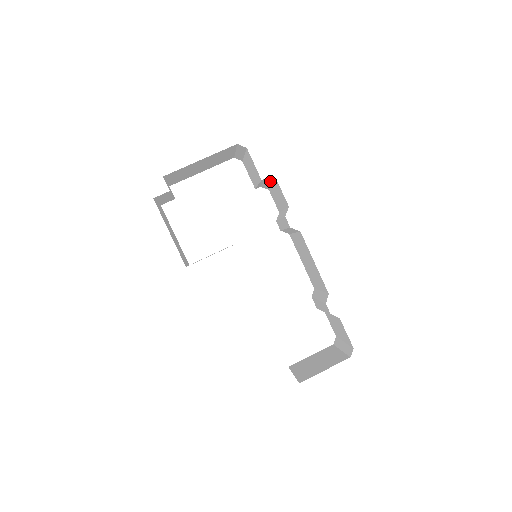
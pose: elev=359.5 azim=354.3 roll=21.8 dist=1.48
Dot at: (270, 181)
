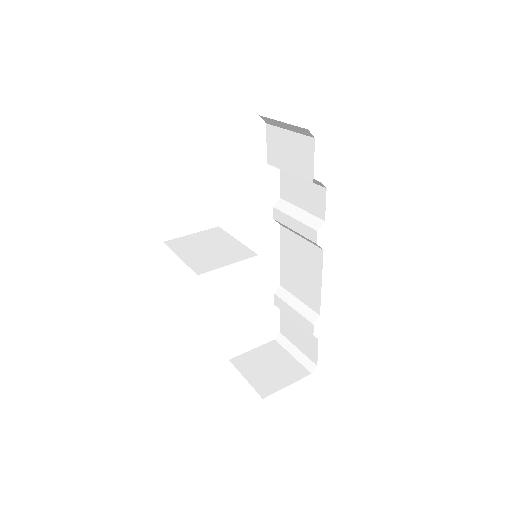
Dot at: occluded
